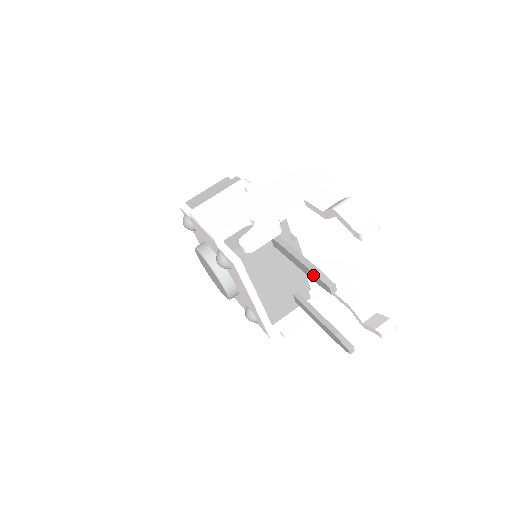
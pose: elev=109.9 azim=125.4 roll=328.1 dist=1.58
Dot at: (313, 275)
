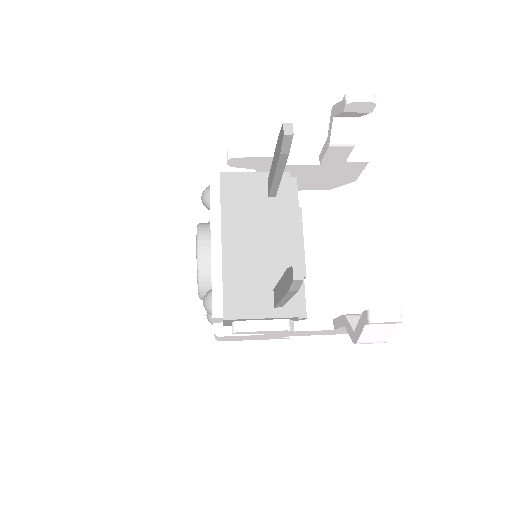
Dot at: (278, 143)
